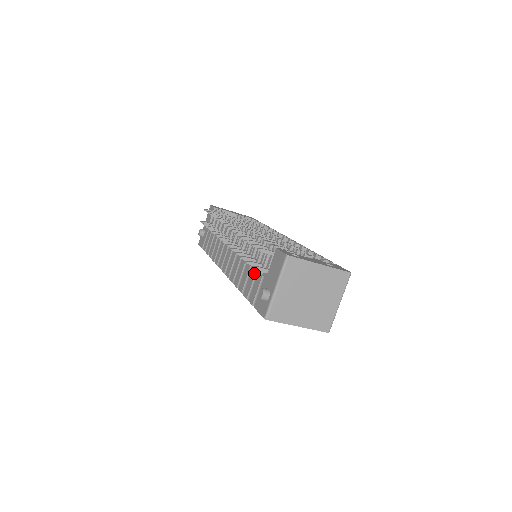
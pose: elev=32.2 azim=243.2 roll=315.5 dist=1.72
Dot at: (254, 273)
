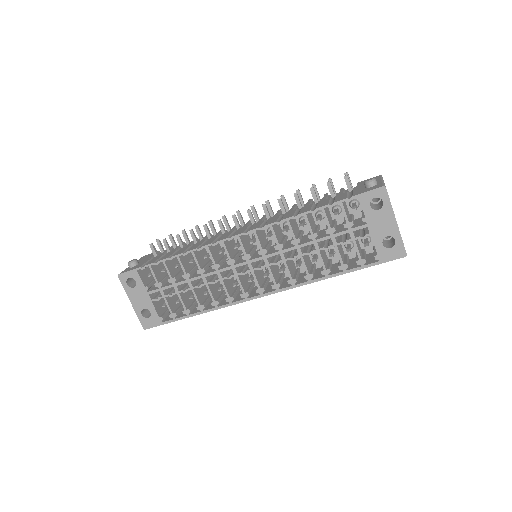
Dot at: (328, 198)
